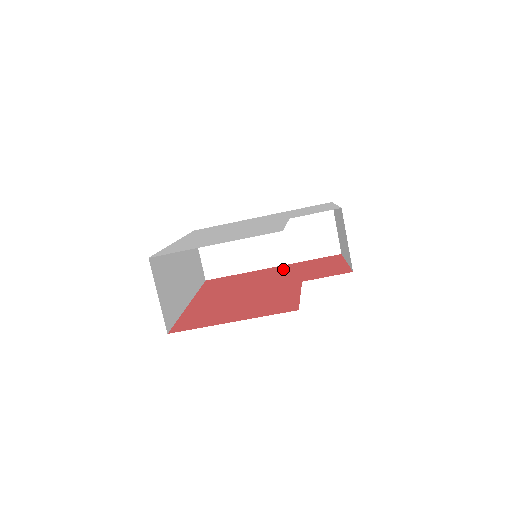
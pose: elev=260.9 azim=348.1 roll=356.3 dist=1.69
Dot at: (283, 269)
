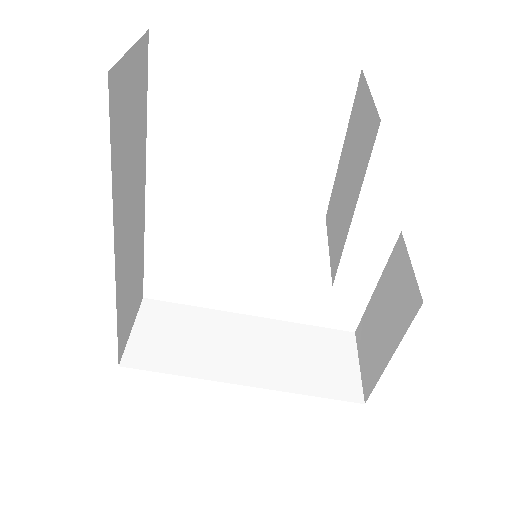
Dot at: occluded
